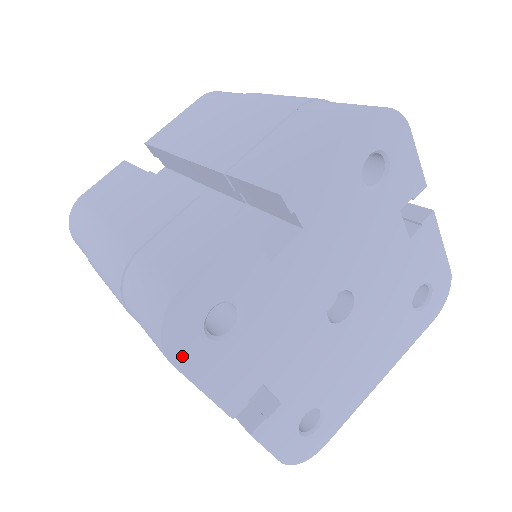
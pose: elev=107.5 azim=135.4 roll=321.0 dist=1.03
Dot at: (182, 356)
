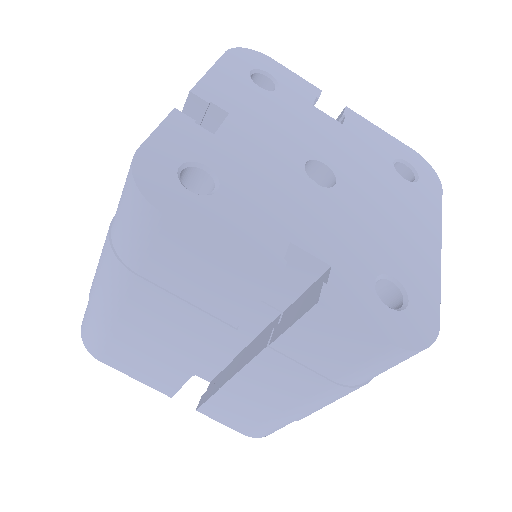
Dot at: (172, 207)
